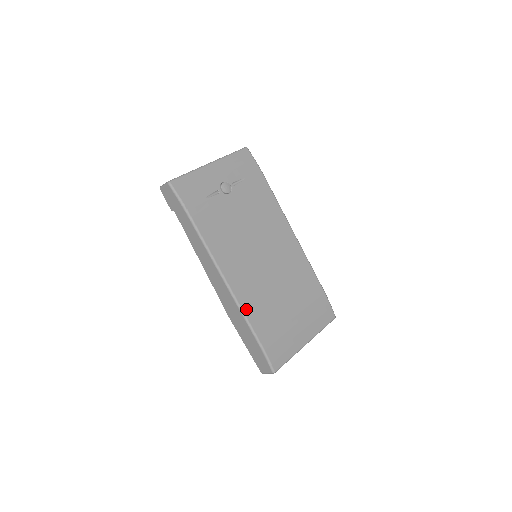
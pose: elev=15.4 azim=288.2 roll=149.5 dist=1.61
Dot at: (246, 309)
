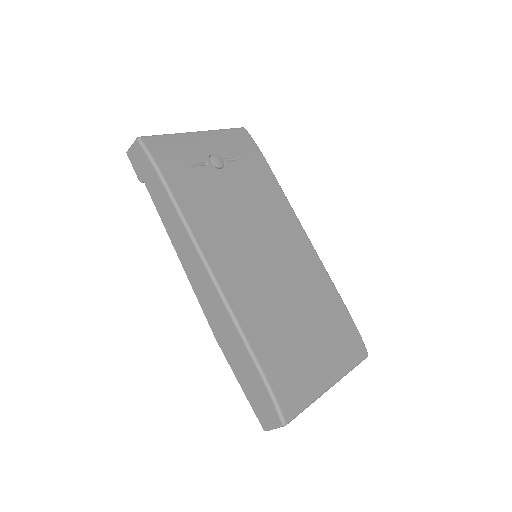
Dot at: (242, 319)
